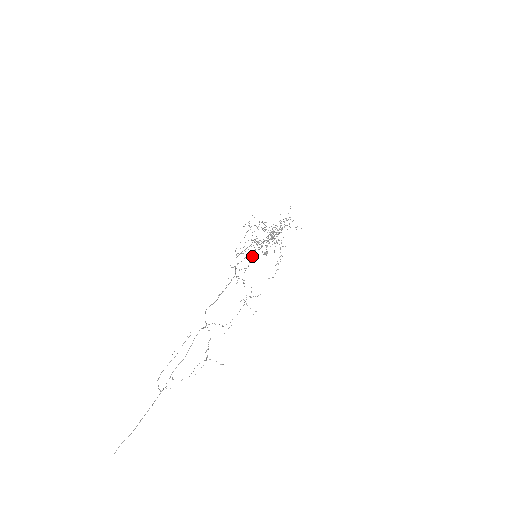
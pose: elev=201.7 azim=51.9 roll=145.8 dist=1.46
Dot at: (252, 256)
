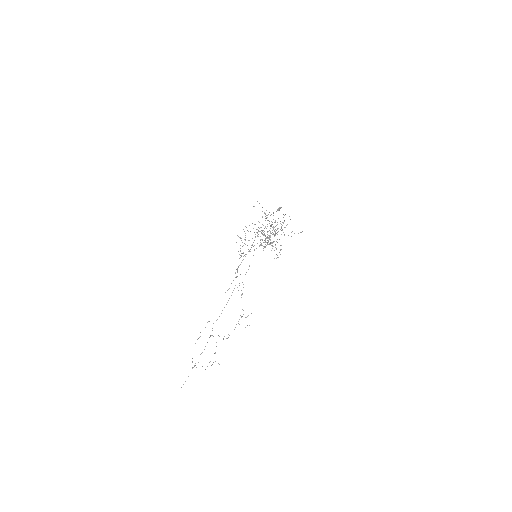
Dot at: (253, 255)
